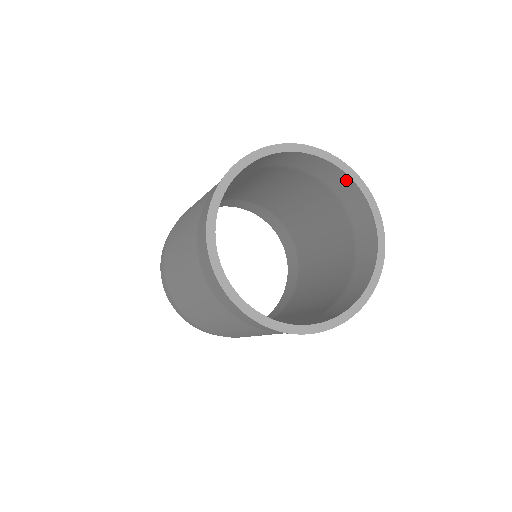
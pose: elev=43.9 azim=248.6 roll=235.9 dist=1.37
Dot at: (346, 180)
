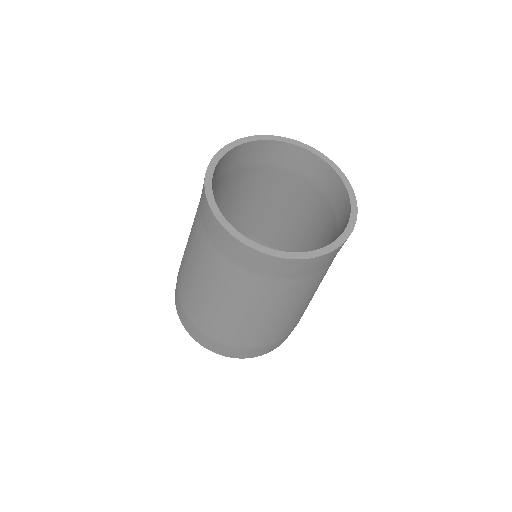
Dot at: (328, 171)
